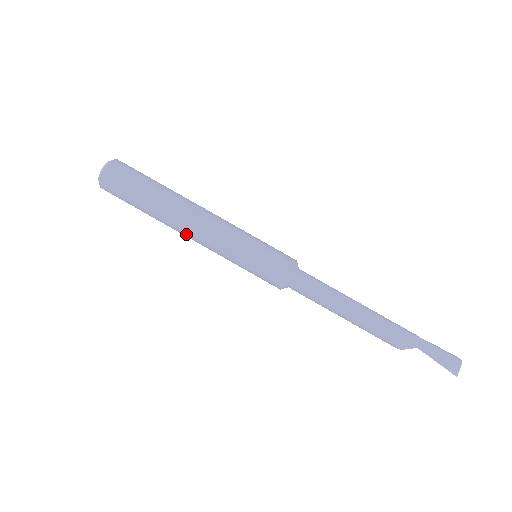
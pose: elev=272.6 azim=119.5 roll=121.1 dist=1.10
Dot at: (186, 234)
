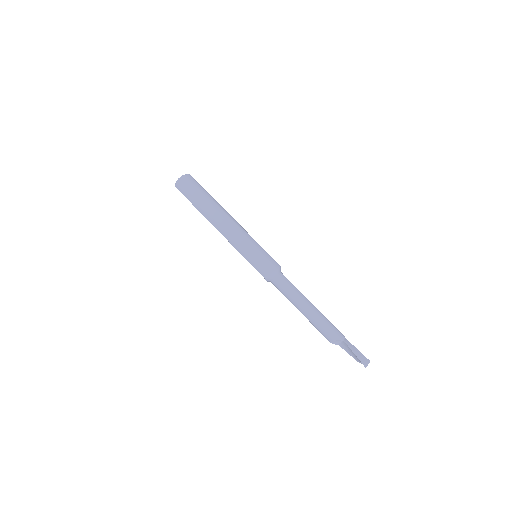
Dot at: (219, 227)
